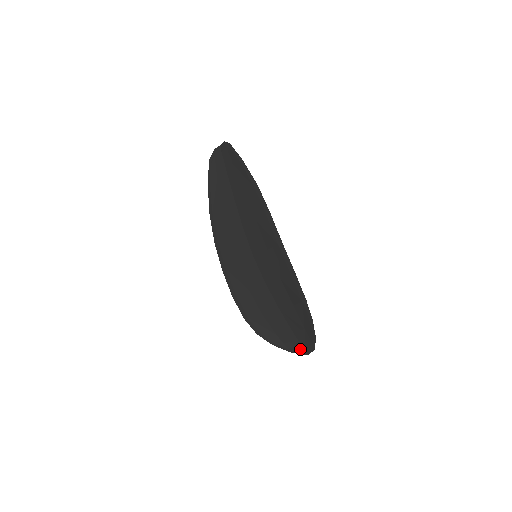
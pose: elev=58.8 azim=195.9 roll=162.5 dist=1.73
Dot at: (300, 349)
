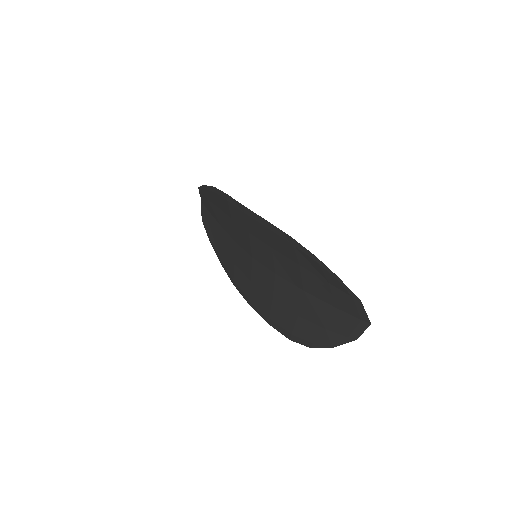
Dot at: (357, 324)
